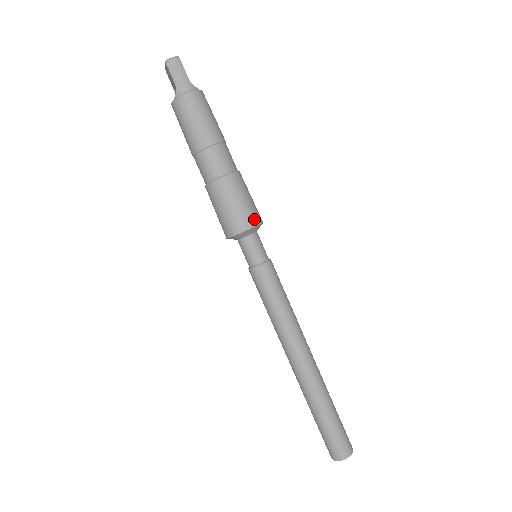
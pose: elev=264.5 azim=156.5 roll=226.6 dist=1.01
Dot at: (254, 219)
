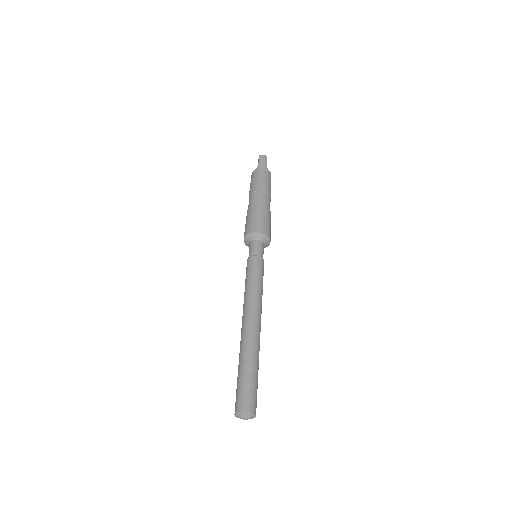
Dot at: (265, 231)
